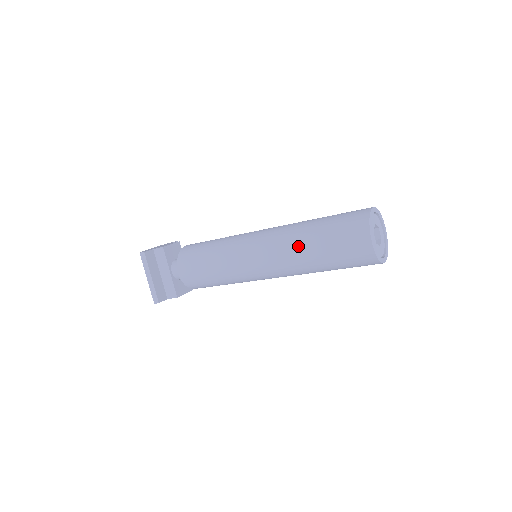
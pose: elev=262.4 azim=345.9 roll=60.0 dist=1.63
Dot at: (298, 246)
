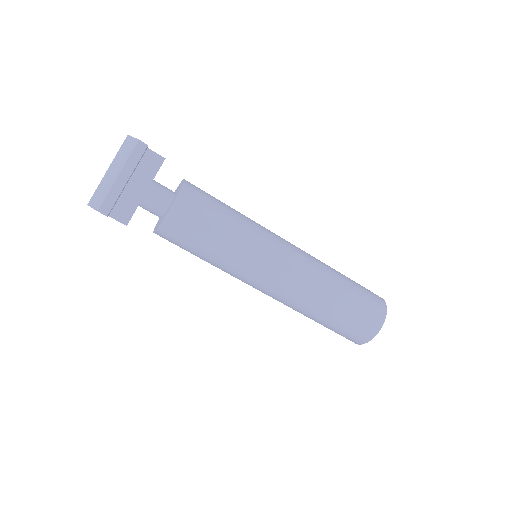
Dot at: (327, 287)
